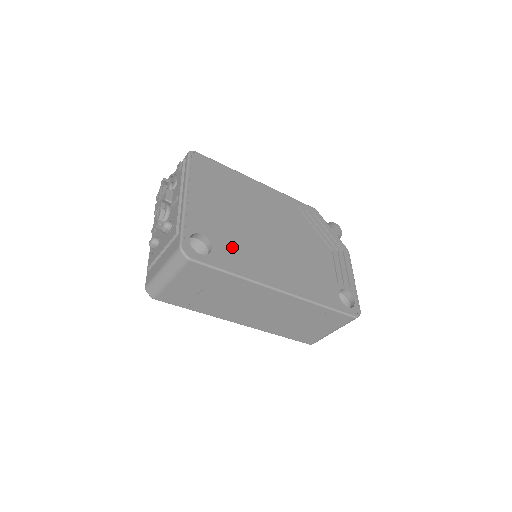
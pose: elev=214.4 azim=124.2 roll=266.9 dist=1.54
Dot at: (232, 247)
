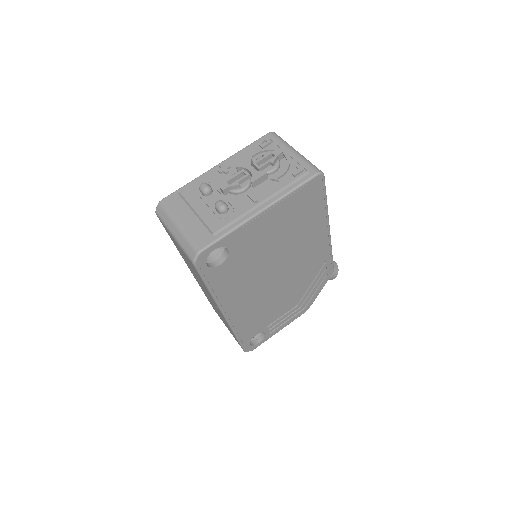
Dot at: (236, 271)
